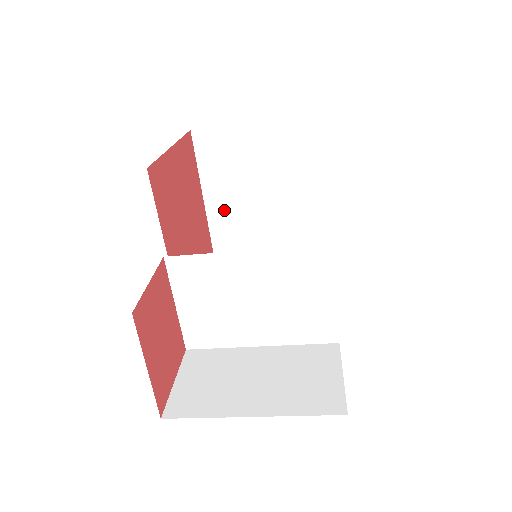
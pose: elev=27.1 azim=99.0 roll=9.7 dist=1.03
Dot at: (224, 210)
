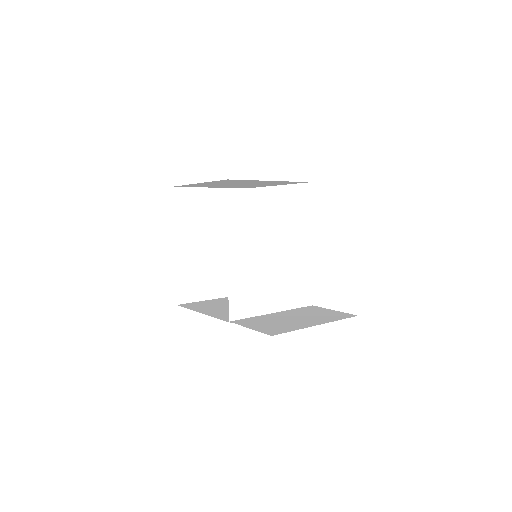
Dot at: (187, 249)
